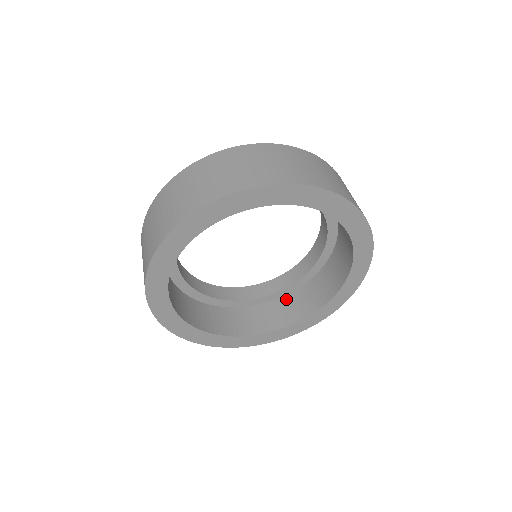
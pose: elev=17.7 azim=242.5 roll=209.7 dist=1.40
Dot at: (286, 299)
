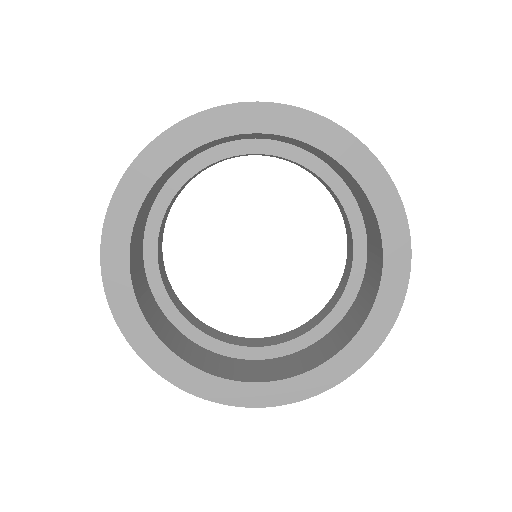
Dot at: (333, 332)
